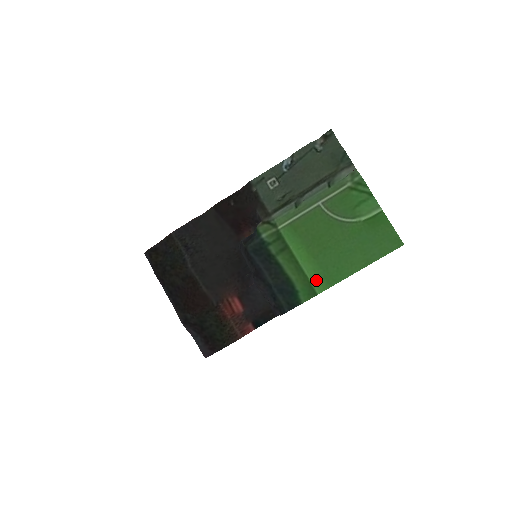
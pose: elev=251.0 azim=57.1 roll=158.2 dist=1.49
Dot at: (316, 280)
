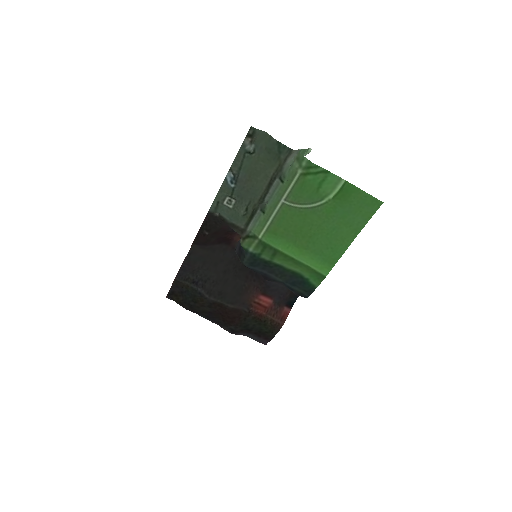
Dot at: (318, 266)
